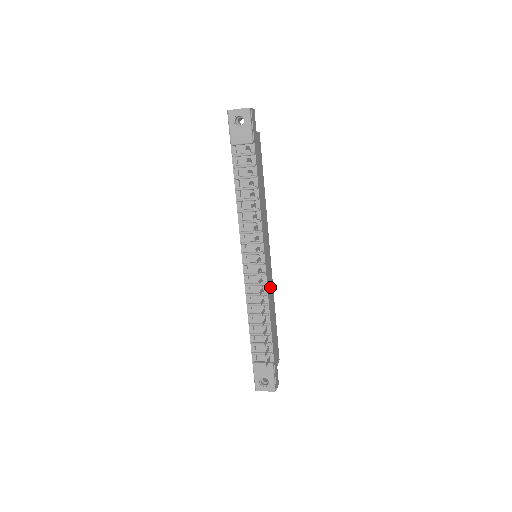
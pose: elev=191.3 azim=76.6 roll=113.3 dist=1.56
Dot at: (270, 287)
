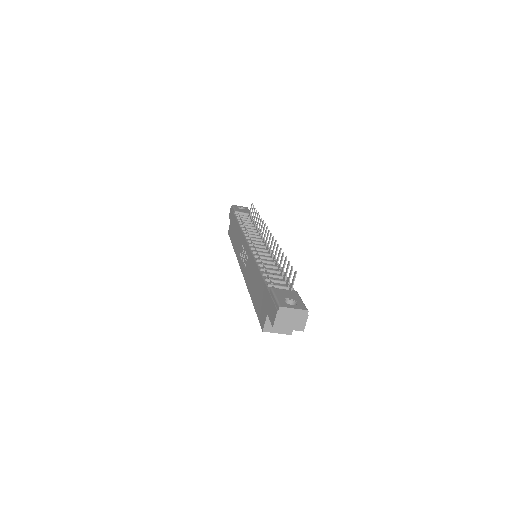
Dot at: occluded
